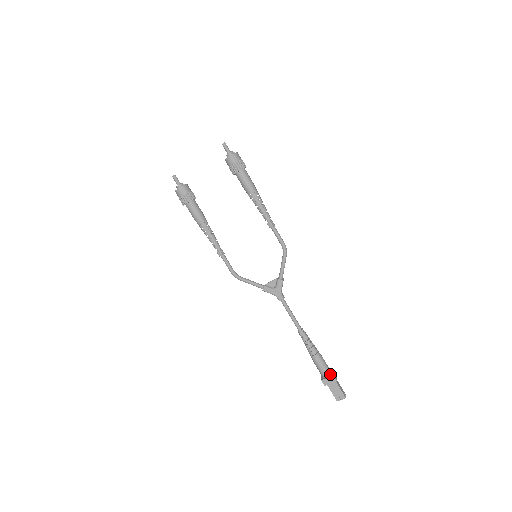
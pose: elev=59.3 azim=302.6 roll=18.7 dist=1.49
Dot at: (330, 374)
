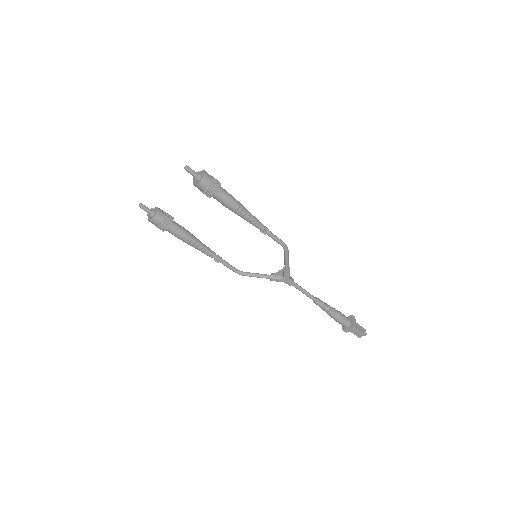
Dot at: (350, 324)
